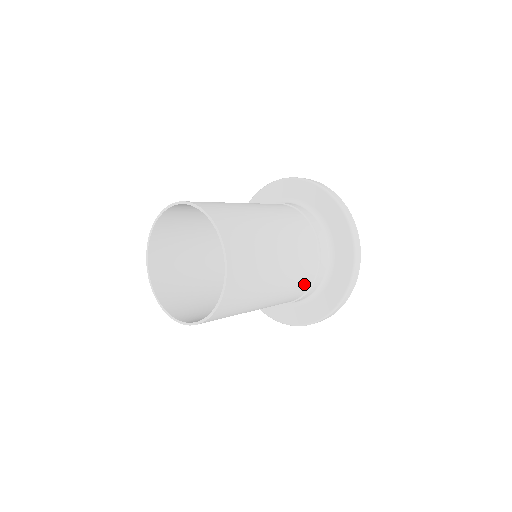
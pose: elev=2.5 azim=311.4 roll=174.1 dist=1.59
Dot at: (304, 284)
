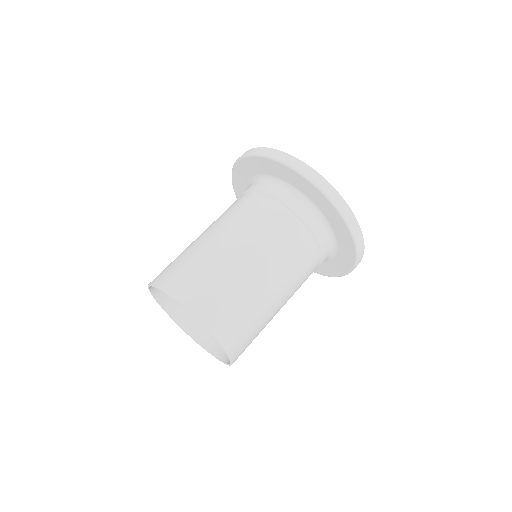
Dot at: (296, 239)
